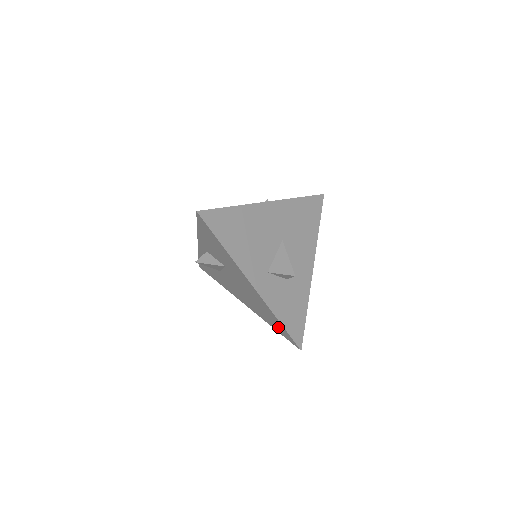
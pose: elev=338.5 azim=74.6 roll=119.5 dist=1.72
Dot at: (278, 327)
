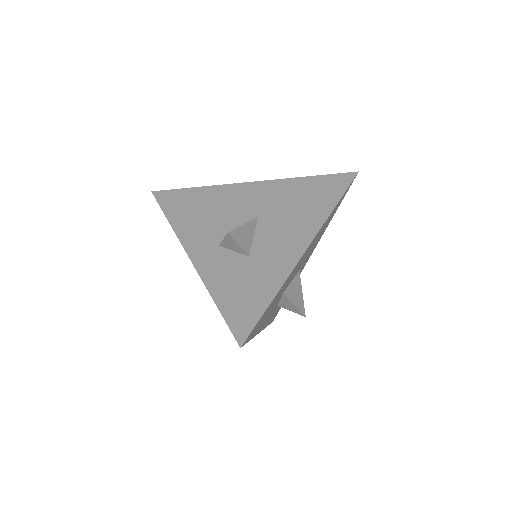
Dot at: occluded
